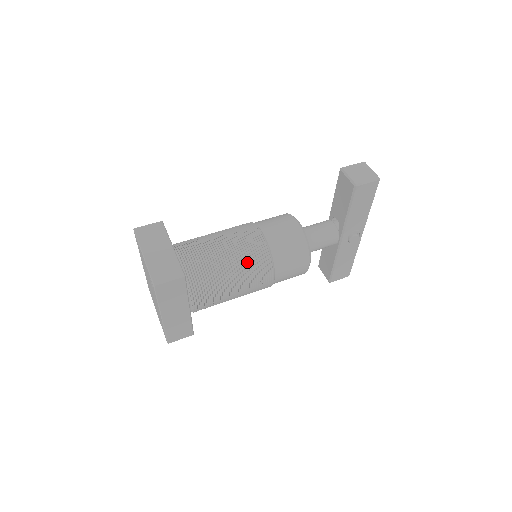
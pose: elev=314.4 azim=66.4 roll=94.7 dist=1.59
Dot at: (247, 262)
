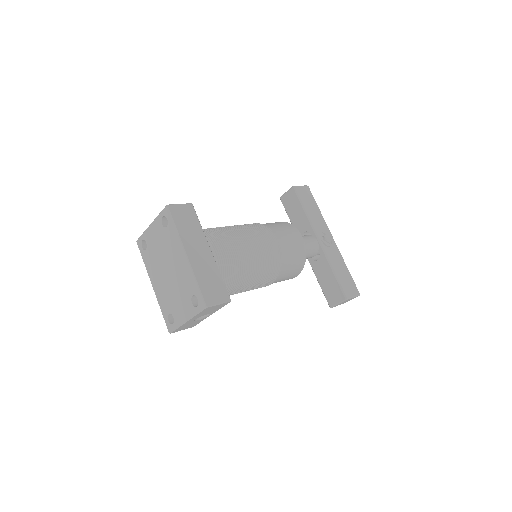
Dot at: (245, 226)
